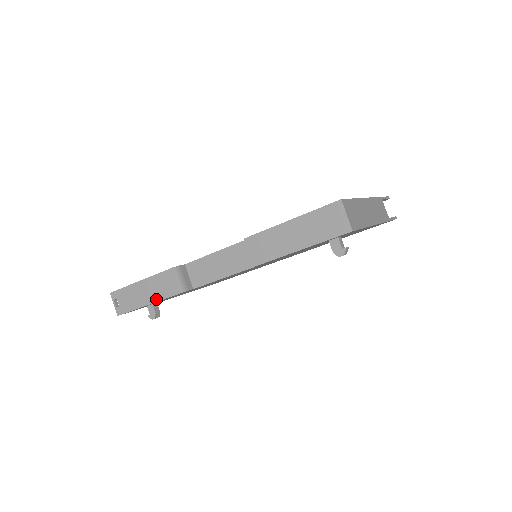
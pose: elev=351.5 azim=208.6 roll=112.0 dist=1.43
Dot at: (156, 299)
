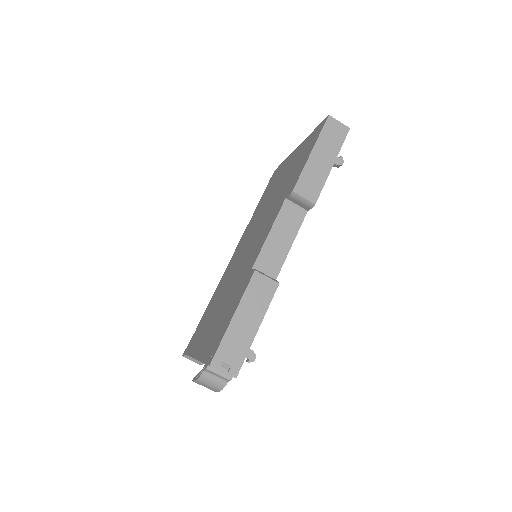
Dot at: (262, 314)
